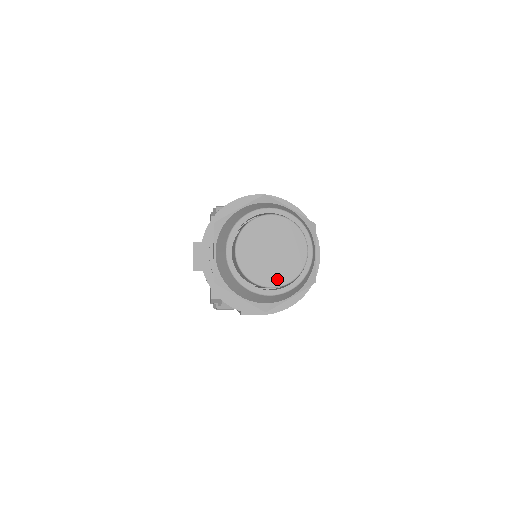
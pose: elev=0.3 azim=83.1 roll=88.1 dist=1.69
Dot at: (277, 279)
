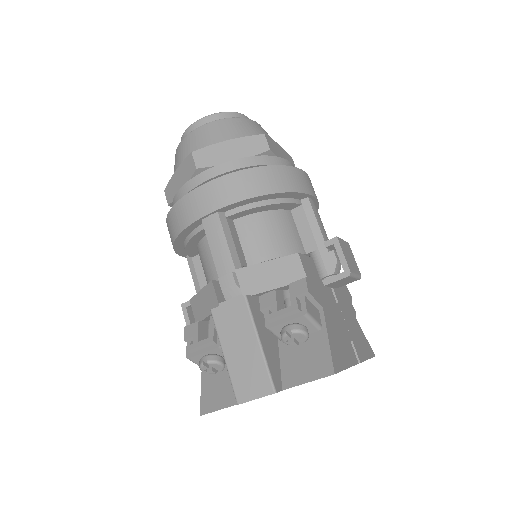
Dot at: occluded
